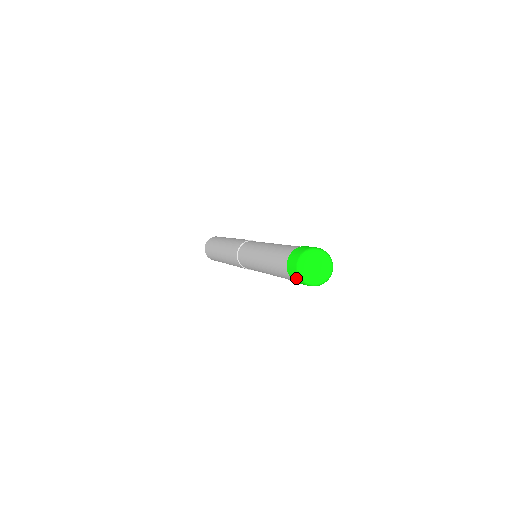
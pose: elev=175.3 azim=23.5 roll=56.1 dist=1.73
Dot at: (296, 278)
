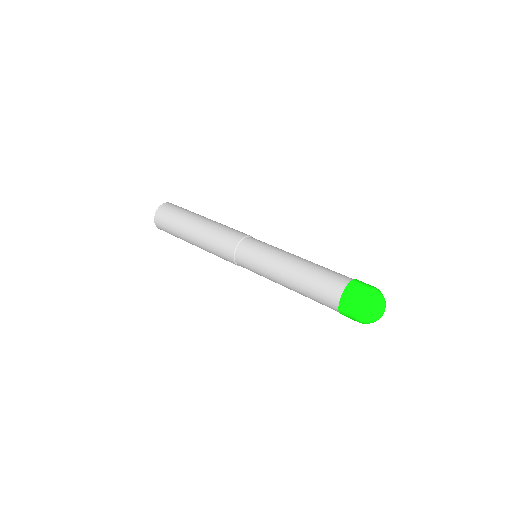
Dot at: occluded
